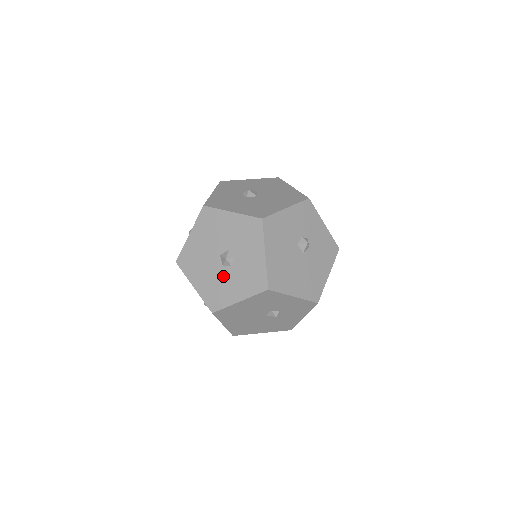
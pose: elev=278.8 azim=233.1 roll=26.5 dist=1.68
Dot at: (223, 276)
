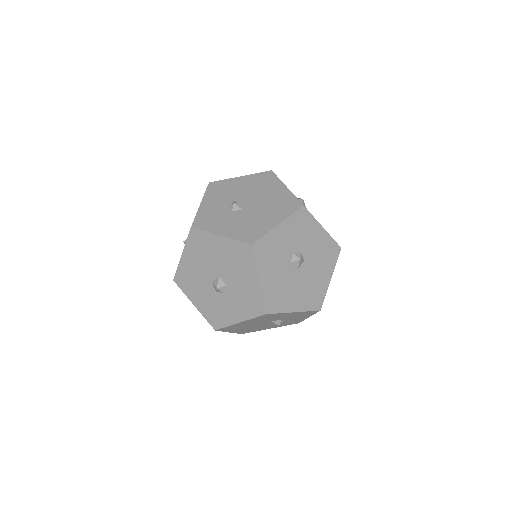
Dot at: (204, 284)
